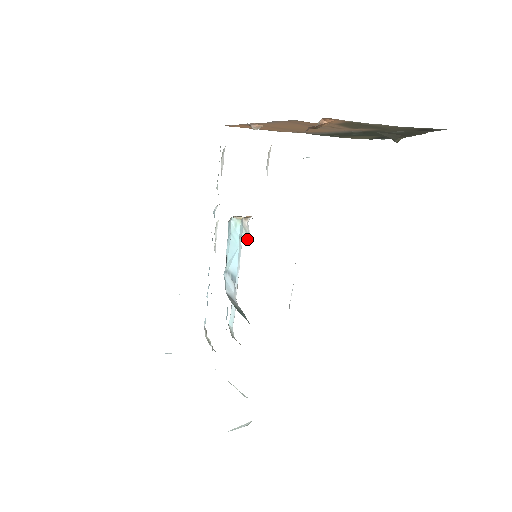
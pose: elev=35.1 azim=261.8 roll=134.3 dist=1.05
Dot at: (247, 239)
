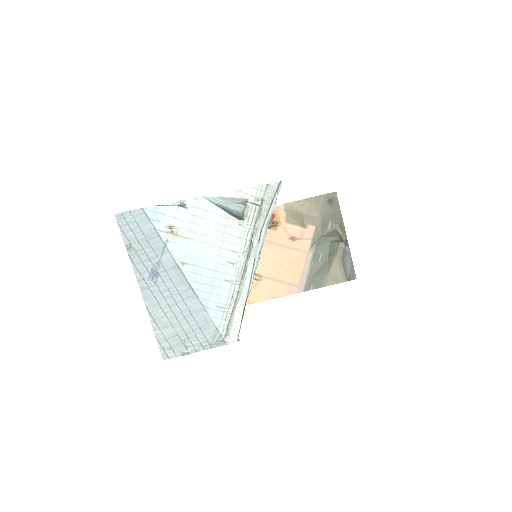
Dot at: occluded
